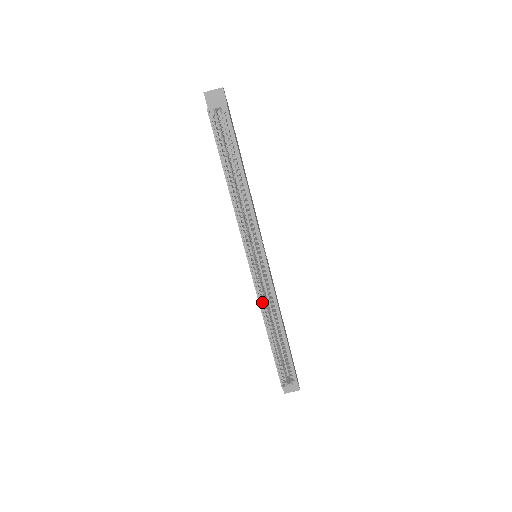
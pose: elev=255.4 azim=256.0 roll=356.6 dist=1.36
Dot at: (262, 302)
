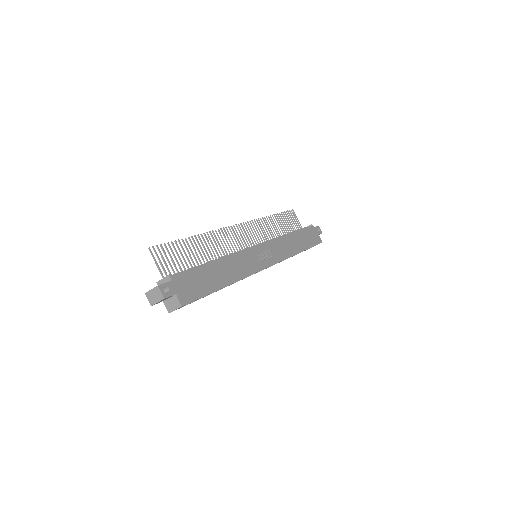
Dot at: occluded
